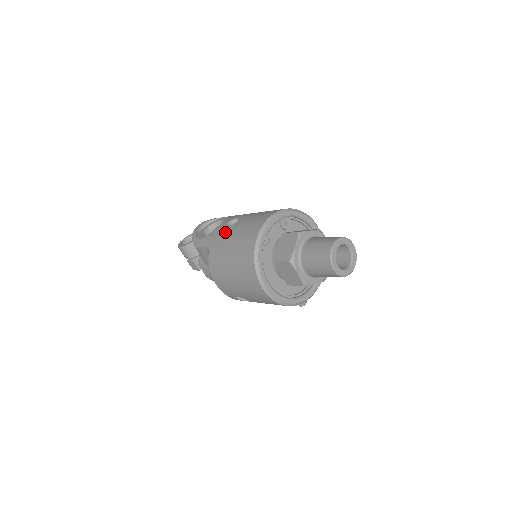
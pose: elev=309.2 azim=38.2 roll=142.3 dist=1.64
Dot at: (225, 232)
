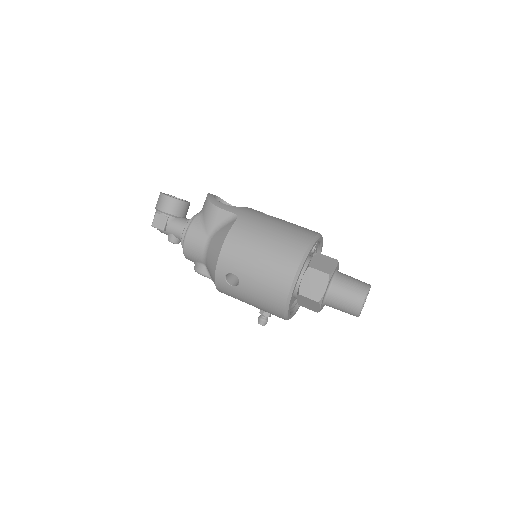
Dot at: (264, 216)
